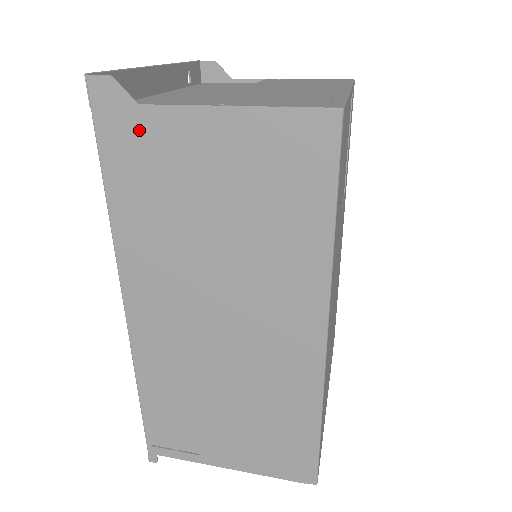
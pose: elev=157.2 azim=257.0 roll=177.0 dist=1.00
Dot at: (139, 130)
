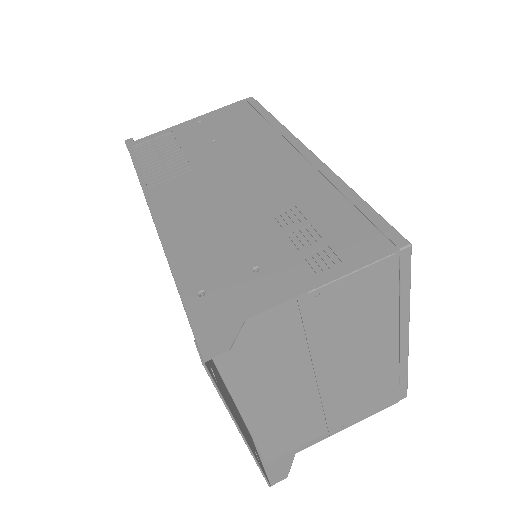
Dot at: occluded
